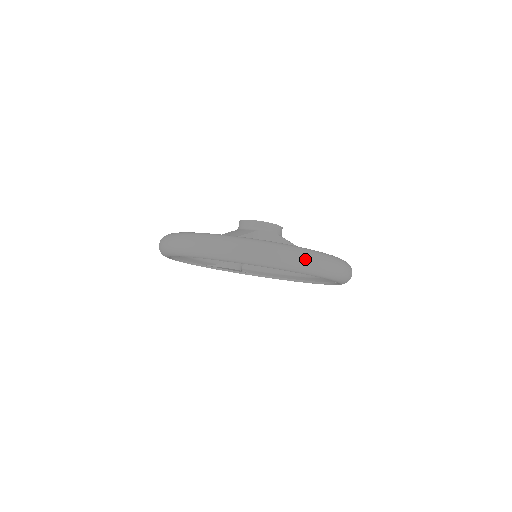
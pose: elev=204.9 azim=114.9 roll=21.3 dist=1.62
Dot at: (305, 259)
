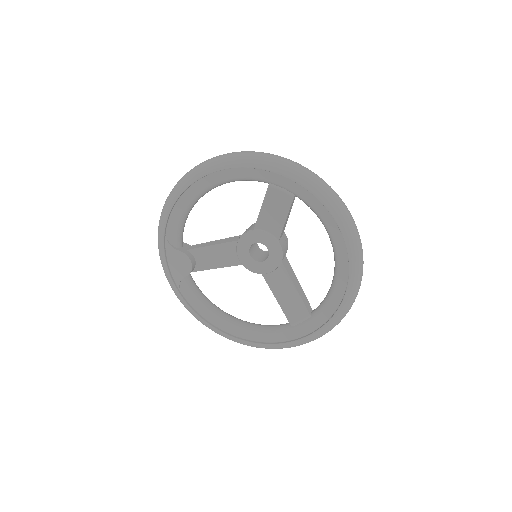
Dot at: occluded
